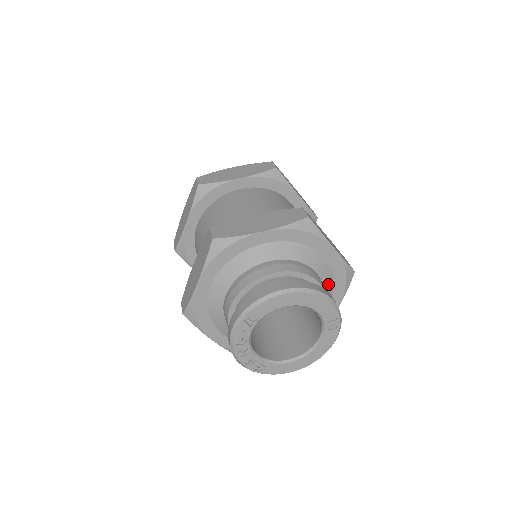
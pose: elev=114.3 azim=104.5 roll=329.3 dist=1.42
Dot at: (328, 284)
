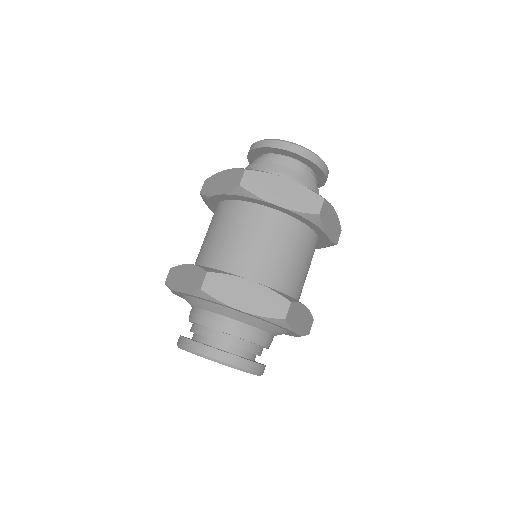
Dot at: occluded
